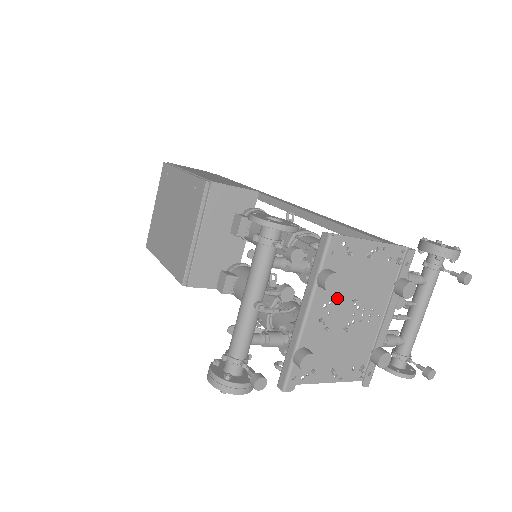
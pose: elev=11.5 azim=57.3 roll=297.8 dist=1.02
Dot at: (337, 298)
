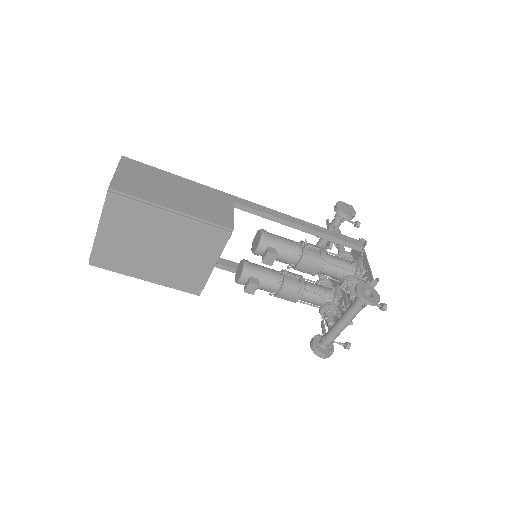
Dot at: occluded
